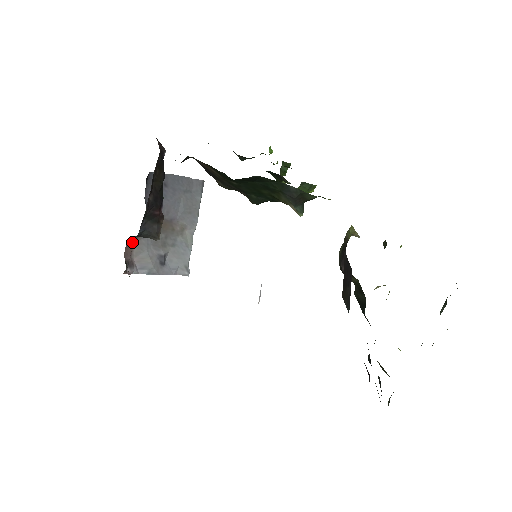
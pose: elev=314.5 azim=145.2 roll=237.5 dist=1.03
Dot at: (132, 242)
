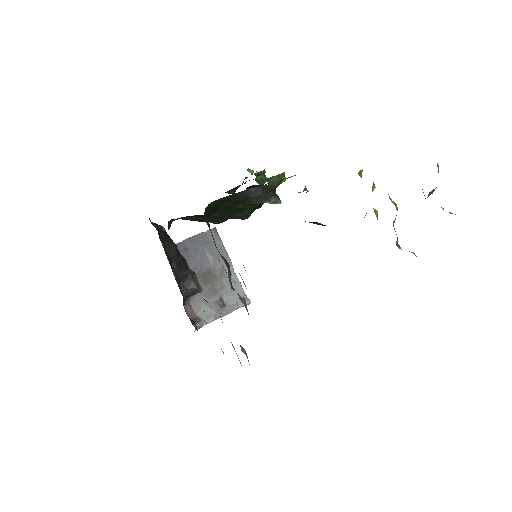
Dot at: (188, 304)
